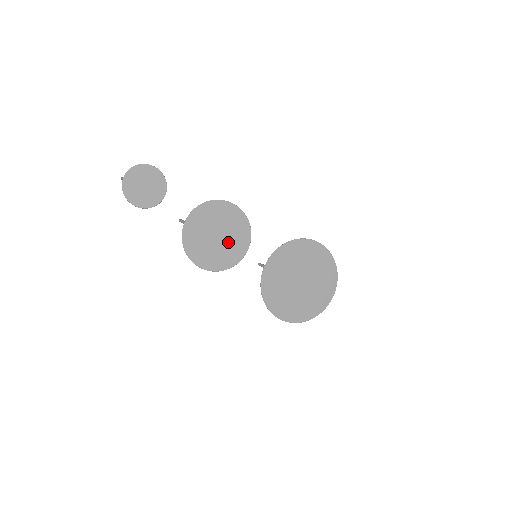
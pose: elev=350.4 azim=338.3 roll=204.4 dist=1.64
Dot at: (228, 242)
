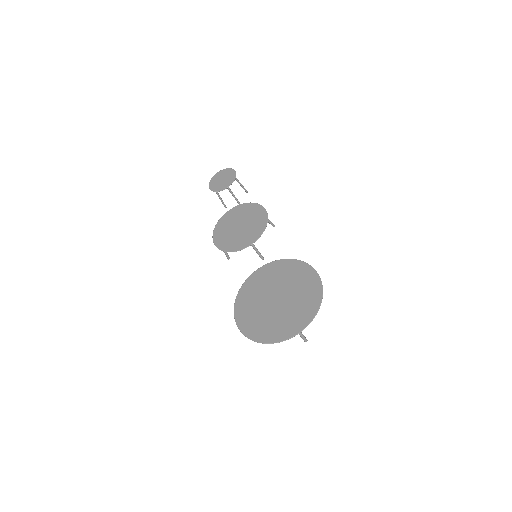
Dot at: (243, 233)
